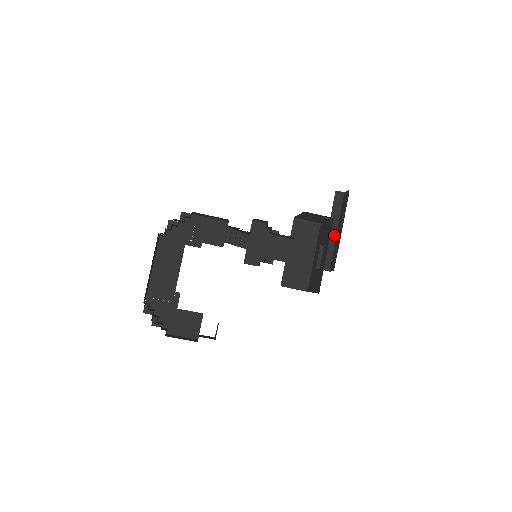
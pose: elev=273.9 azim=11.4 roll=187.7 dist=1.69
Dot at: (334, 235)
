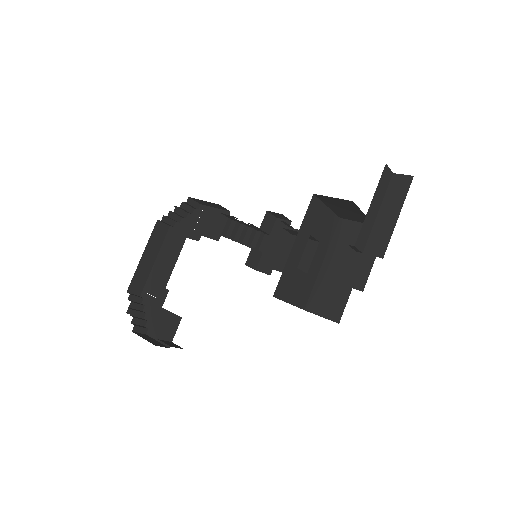
Dot at: (380, 237)
